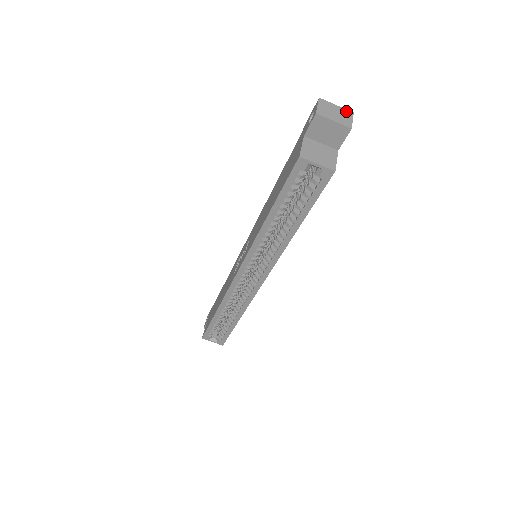
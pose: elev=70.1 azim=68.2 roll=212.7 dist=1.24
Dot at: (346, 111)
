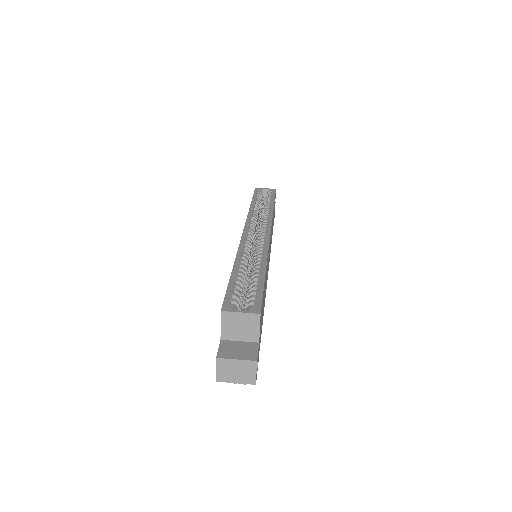
Dot at: occluded
